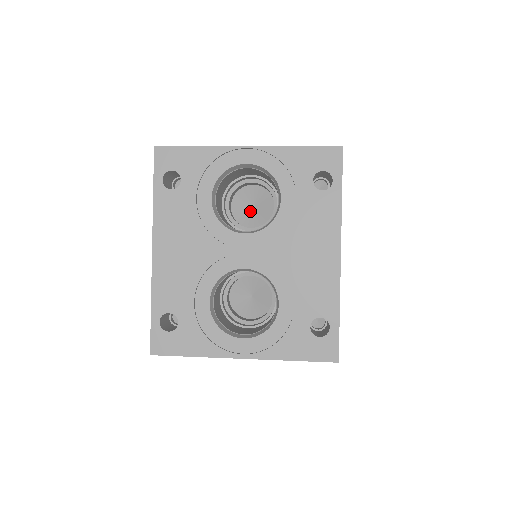
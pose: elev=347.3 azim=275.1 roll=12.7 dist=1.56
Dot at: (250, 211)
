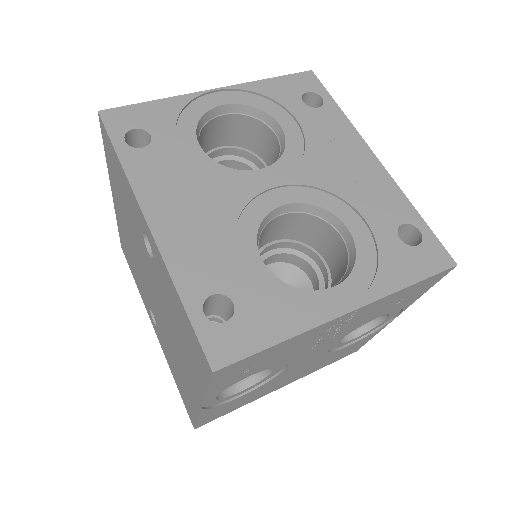
Dot at: occluded
